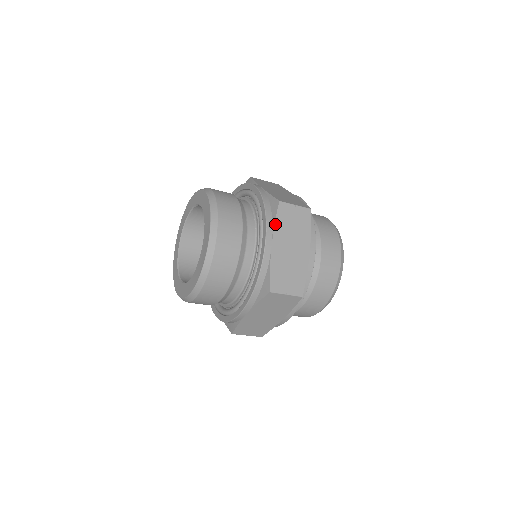
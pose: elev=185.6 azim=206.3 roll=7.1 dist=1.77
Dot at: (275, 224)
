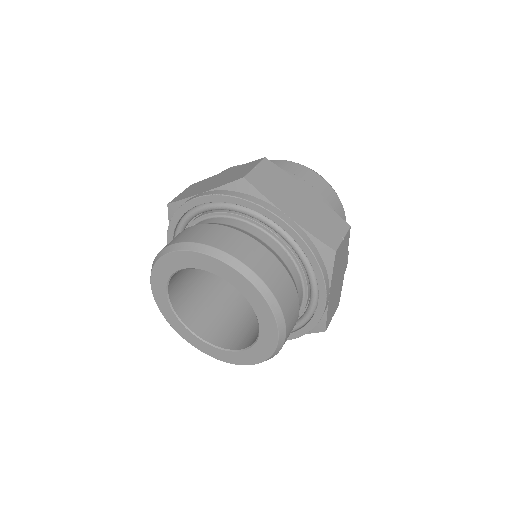
Dot at: (332, 277)
